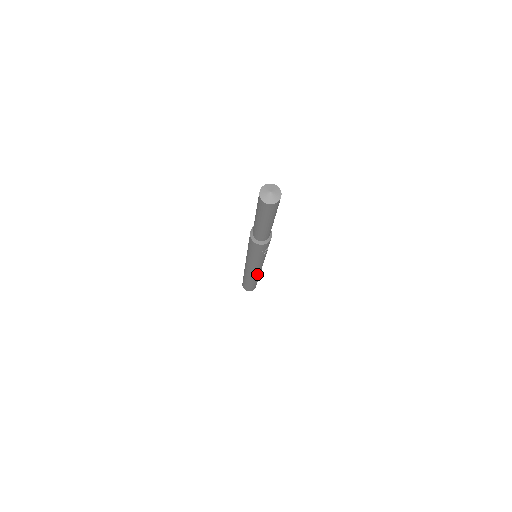
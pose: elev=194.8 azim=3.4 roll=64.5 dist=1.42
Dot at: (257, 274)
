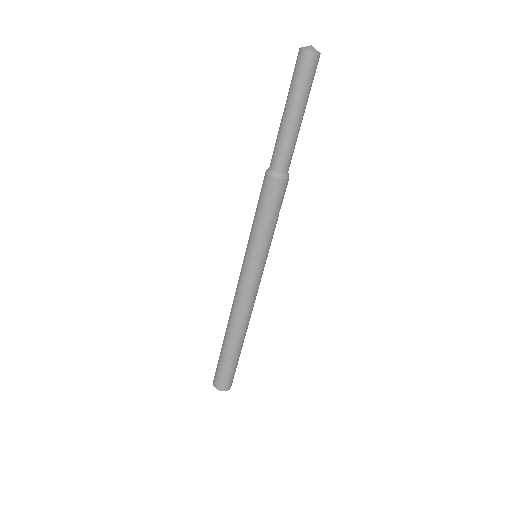
Dot at: (248, 309)
